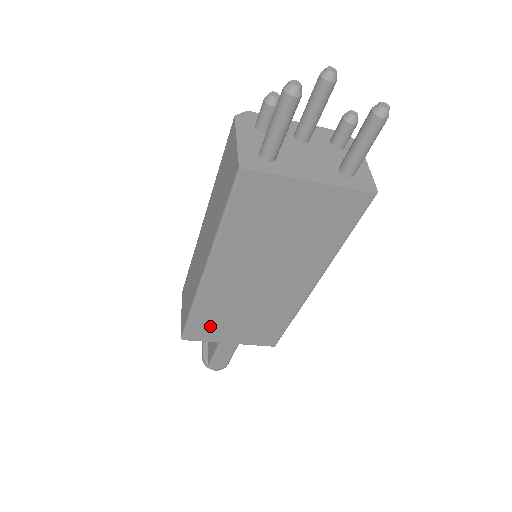
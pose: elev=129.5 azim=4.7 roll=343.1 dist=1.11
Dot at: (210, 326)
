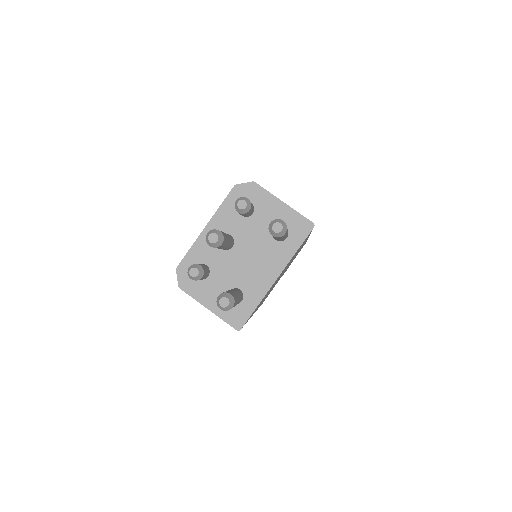
Dot at: occluded
